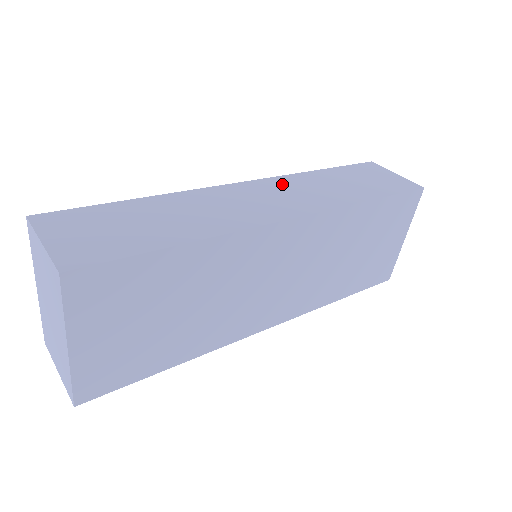
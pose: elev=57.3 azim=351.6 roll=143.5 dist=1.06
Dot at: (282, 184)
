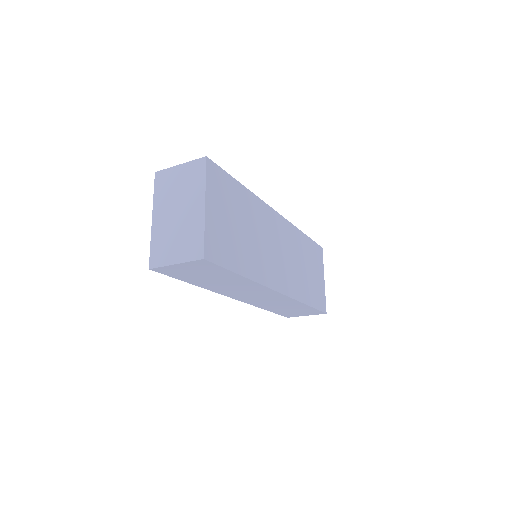
Dot at: occluded
